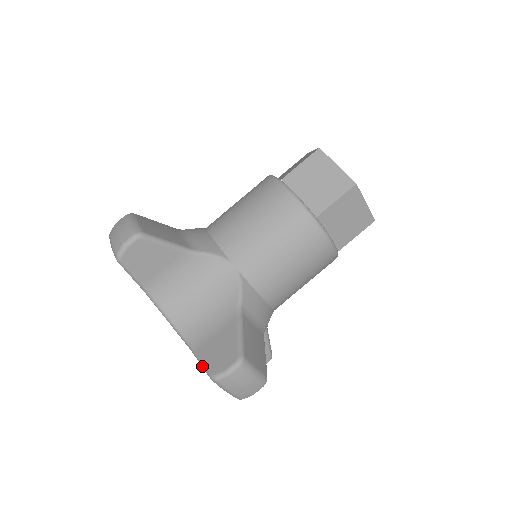
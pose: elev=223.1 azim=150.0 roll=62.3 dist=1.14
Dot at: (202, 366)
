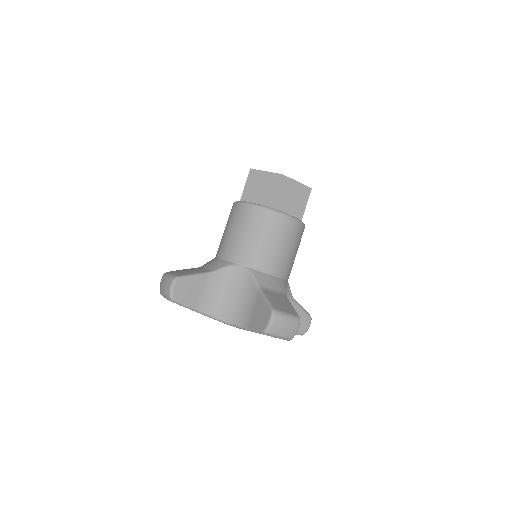
Dot at: (256, 332)
